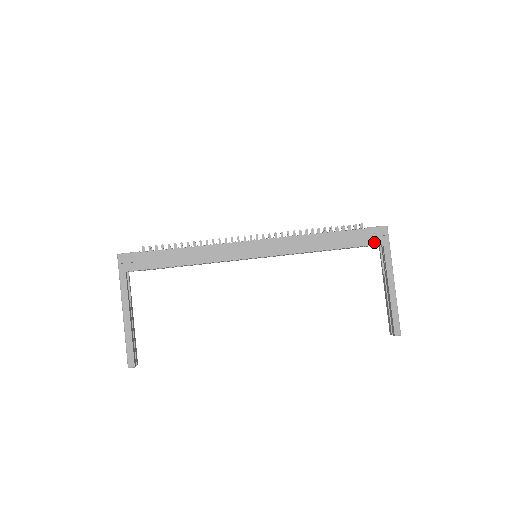
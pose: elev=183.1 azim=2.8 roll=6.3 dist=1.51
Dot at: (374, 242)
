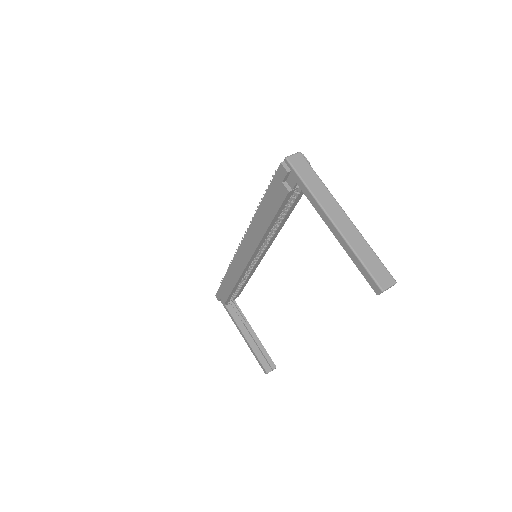
Dot at: (286, 190)
